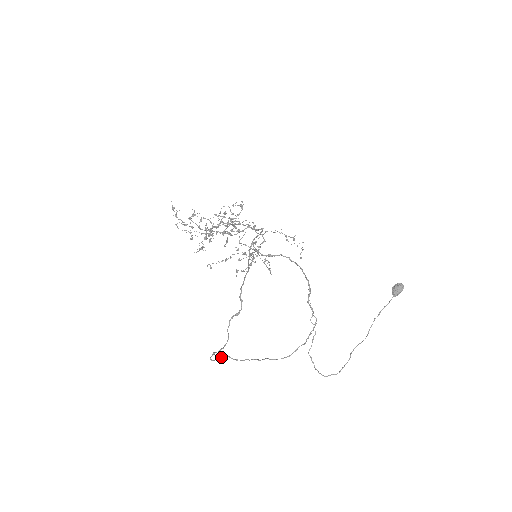
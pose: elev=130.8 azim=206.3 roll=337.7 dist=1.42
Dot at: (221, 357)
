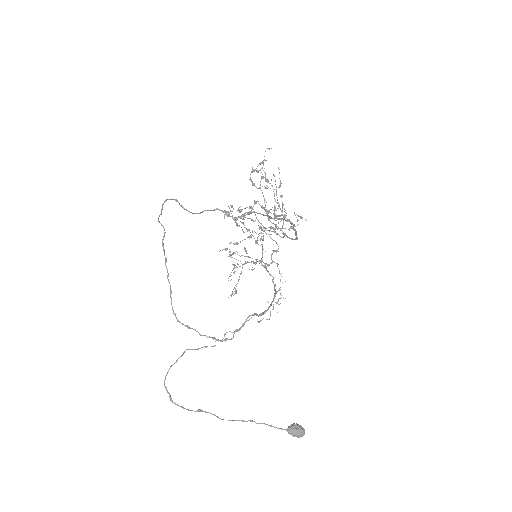
Dot at: occluded
